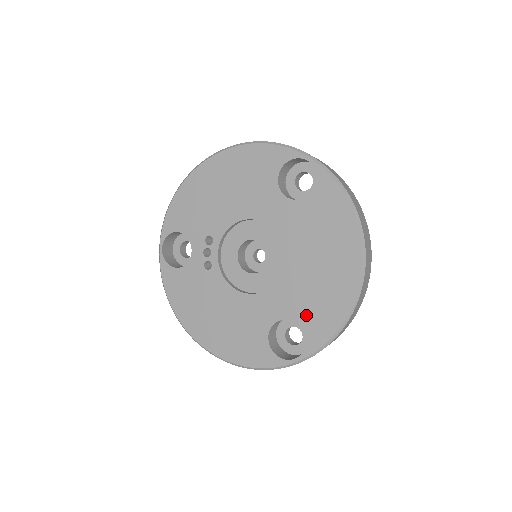
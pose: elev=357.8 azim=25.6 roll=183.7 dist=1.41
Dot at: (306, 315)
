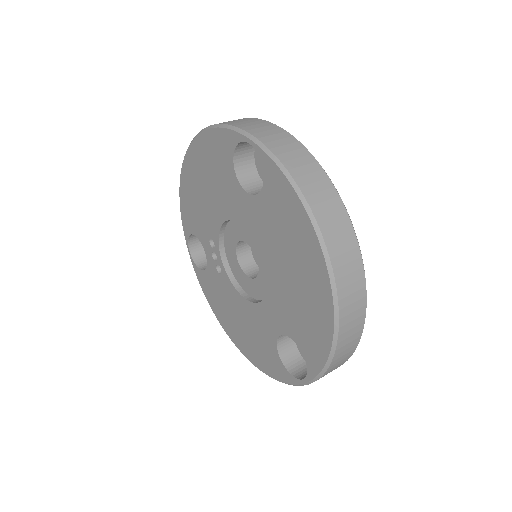
Dot at: (298, 333)
